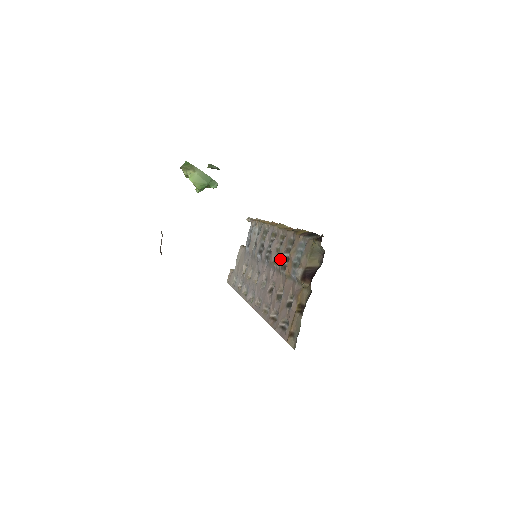
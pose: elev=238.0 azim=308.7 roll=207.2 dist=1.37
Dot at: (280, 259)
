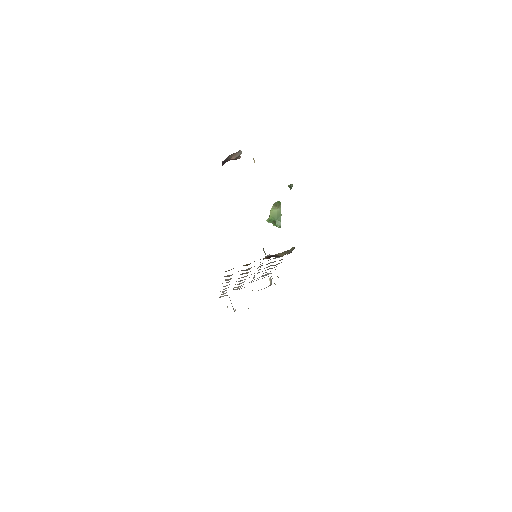
Dot at: occluded
